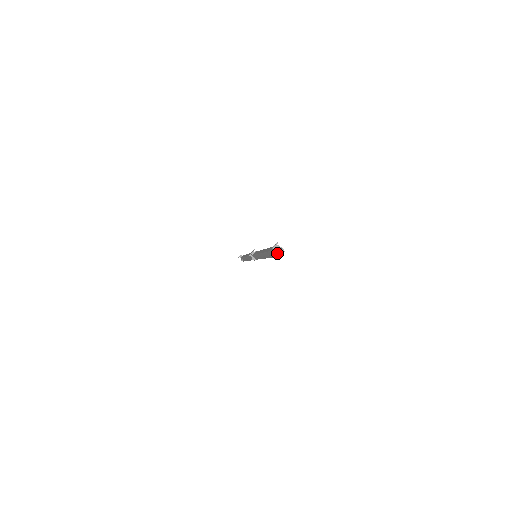
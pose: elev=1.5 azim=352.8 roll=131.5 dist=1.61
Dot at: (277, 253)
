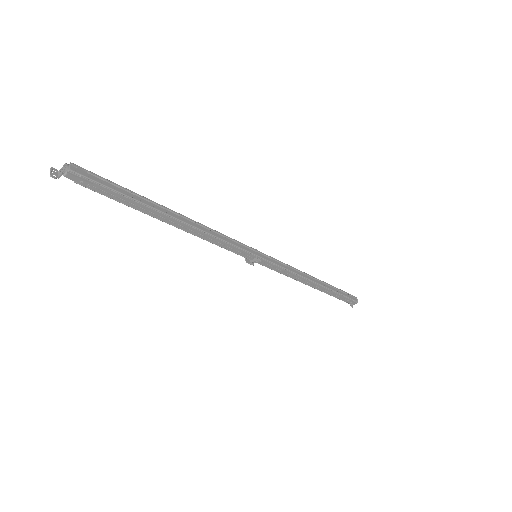
Dot at: (63, 173)
